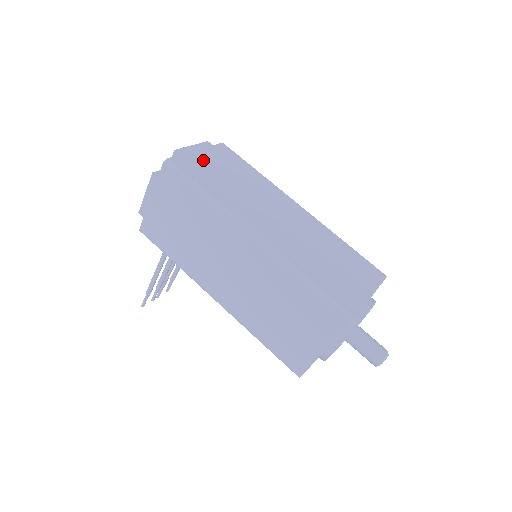
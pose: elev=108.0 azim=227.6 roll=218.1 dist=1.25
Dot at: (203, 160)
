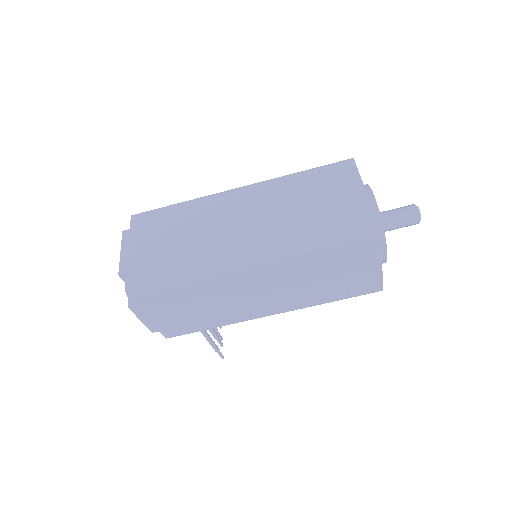
Dot at: (143, 253)
